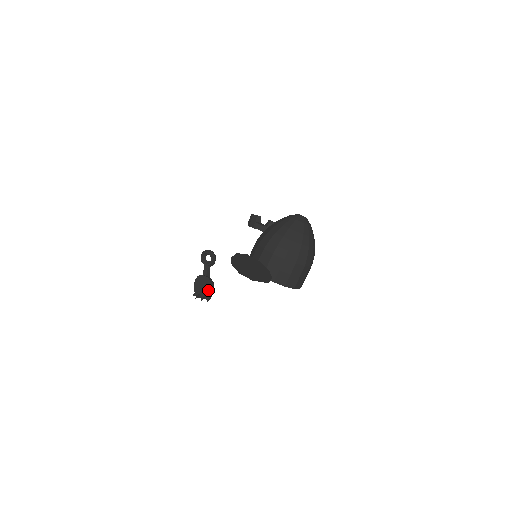
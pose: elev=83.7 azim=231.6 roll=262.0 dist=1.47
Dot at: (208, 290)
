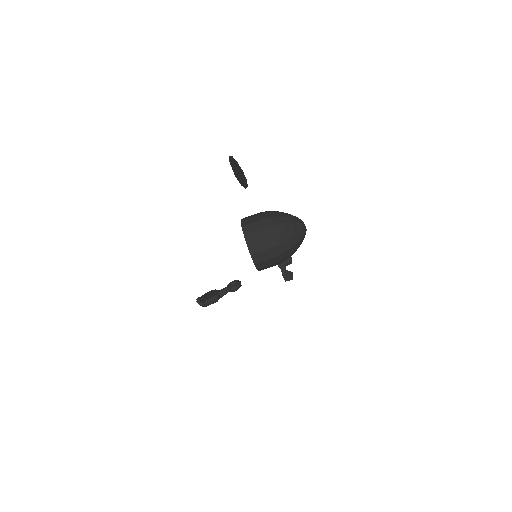
Dot at: (209, 298)
